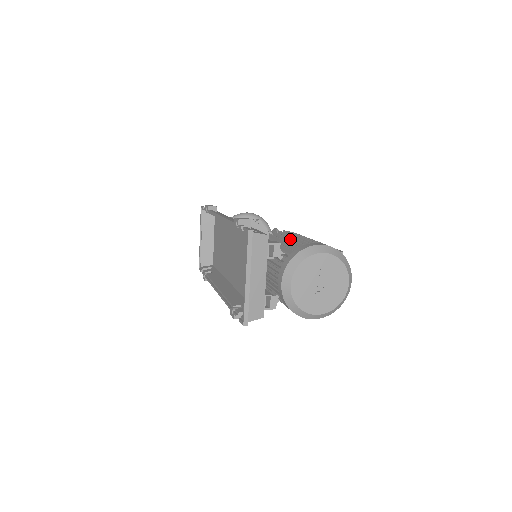
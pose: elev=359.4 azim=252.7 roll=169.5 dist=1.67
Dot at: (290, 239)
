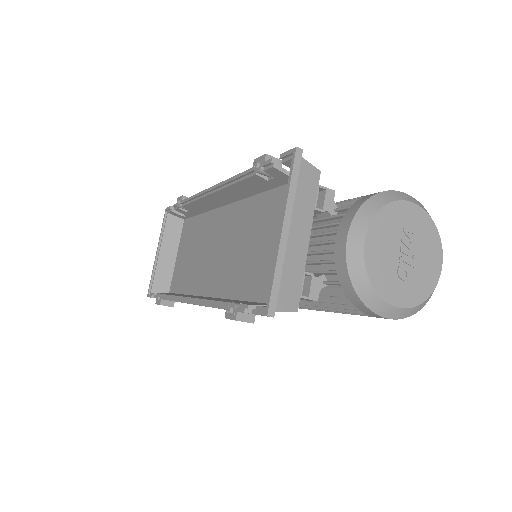
Dot at: occluded
